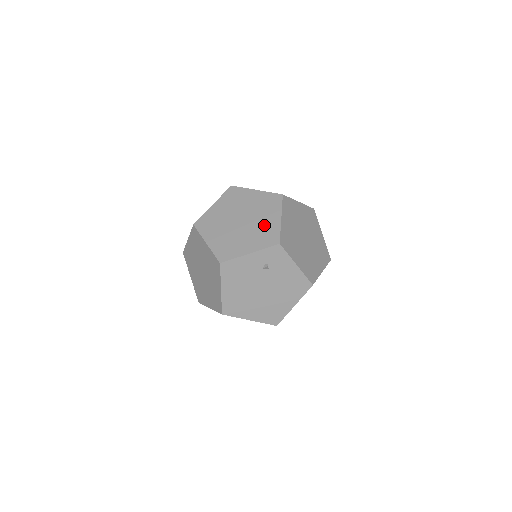
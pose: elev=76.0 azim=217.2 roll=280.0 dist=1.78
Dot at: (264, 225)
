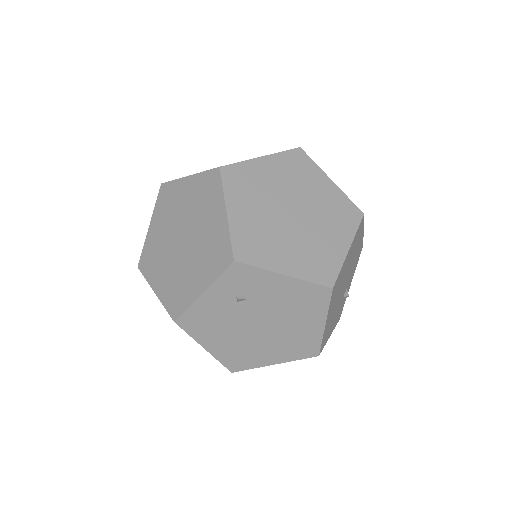
Dot at: (208, 235)
